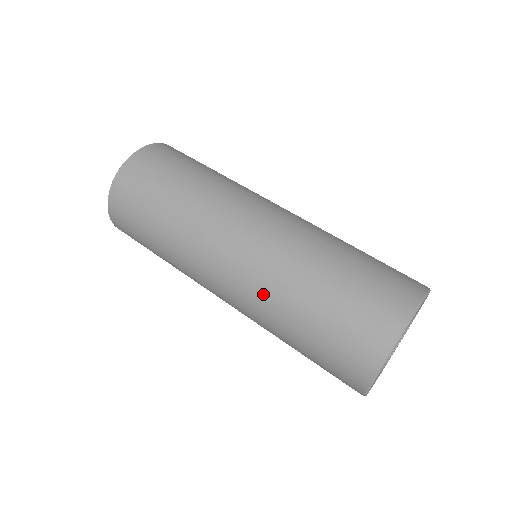
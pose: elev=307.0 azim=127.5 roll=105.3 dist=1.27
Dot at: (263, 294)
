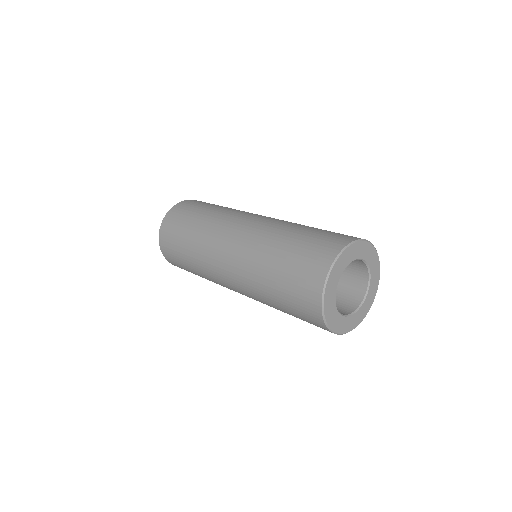
Dot at: (249, 259)
